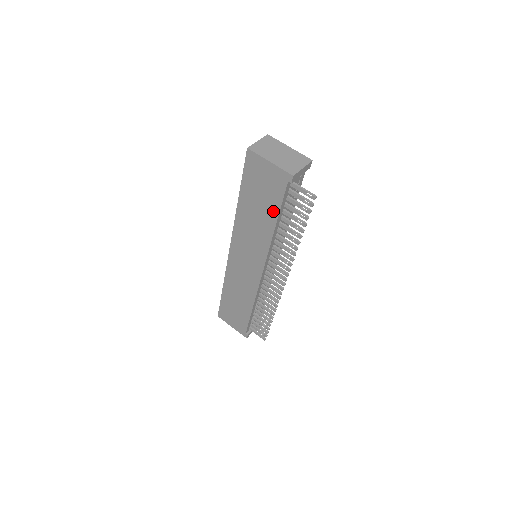
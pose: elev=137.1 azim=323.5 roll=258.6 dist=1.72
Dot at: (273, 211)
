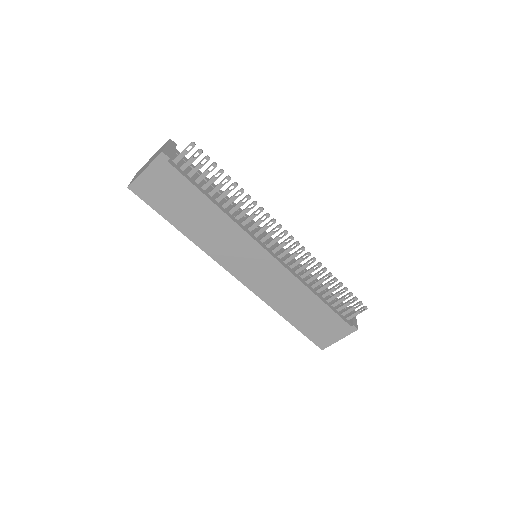
Dot at: (197, 197)
